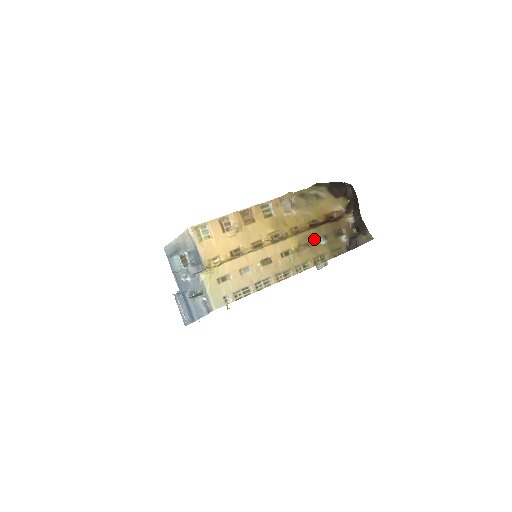
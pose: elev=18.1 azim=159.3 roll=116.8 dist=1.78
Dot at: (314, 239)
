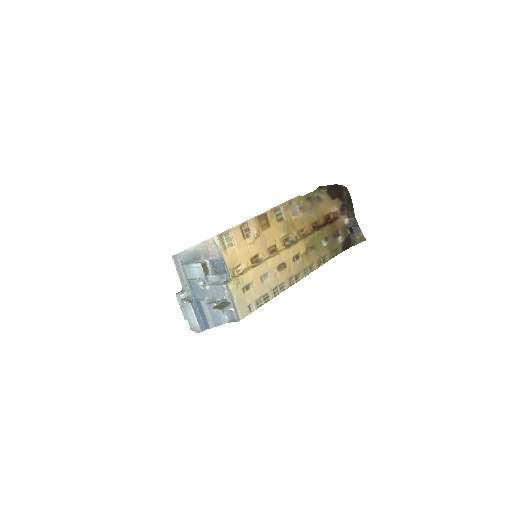
Dot at: (318, 241)
